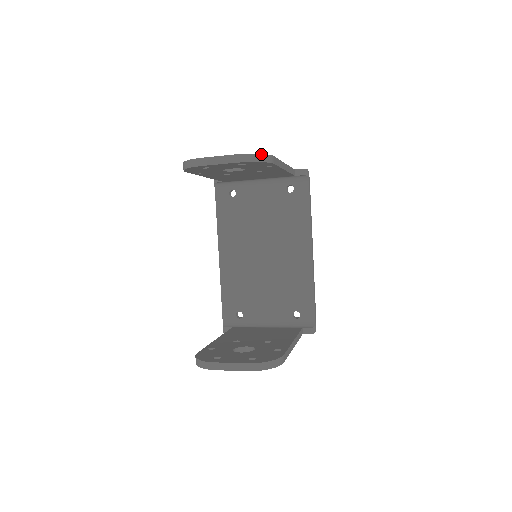
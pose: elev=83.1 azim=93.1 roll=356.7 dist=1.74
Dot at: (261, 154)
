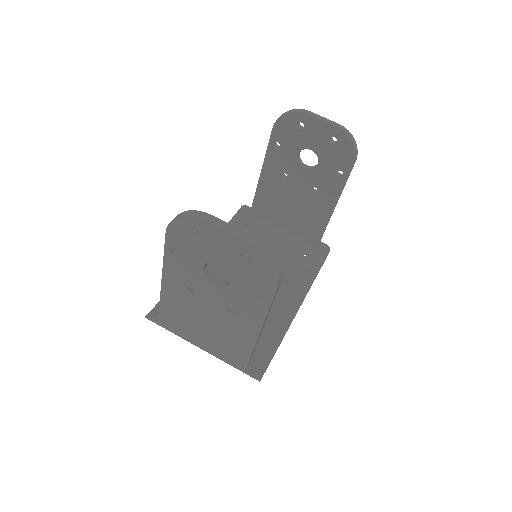
Dot at: occluded
